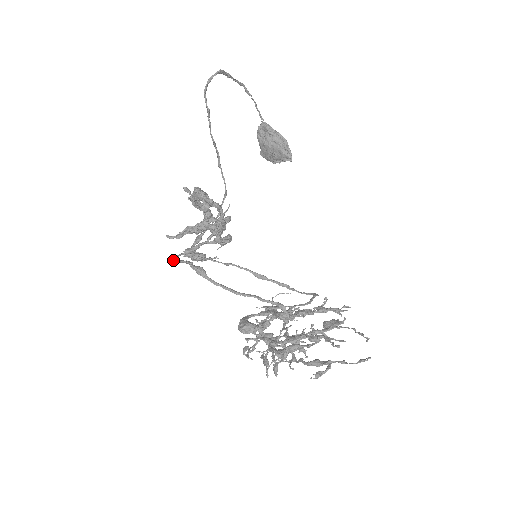
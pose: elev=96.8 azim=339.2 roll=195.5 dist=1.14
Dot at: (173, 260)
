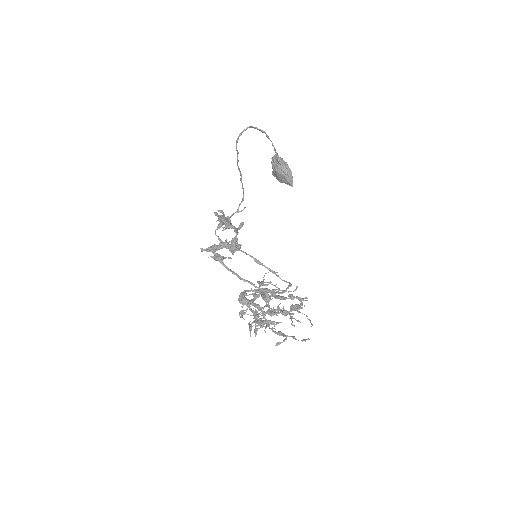
Dot at: (202, 251)
